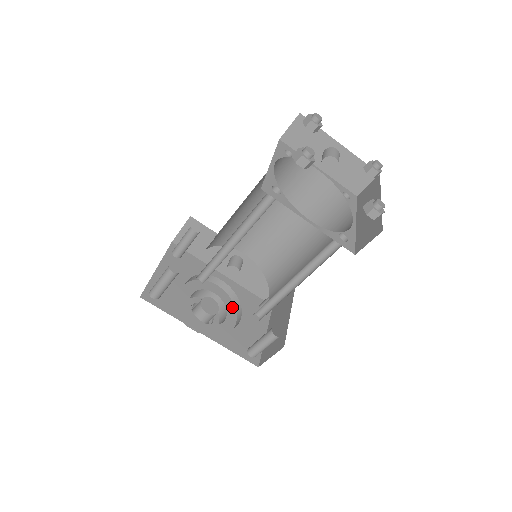
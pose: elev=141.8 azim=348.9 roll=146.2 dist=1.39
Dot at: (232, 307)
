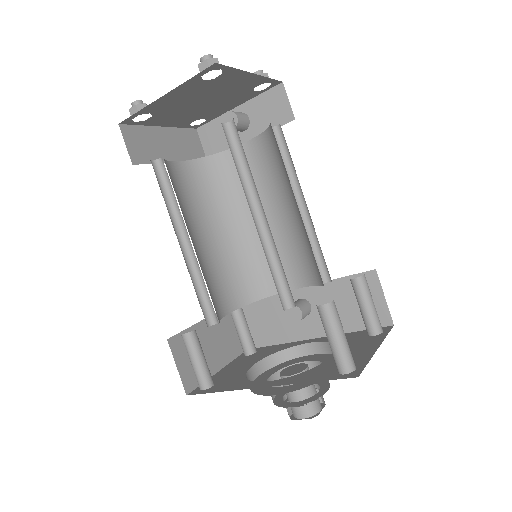
Dot at: occluded
